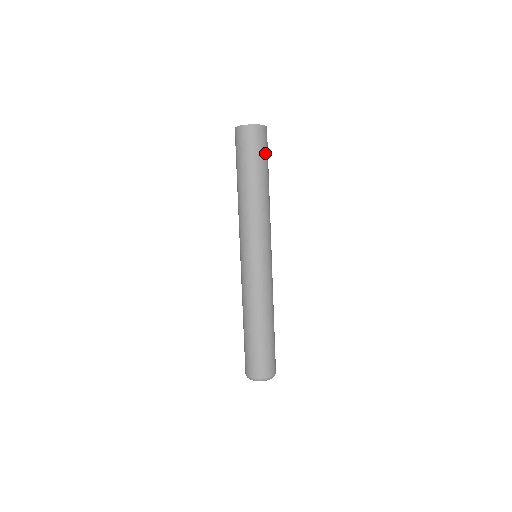
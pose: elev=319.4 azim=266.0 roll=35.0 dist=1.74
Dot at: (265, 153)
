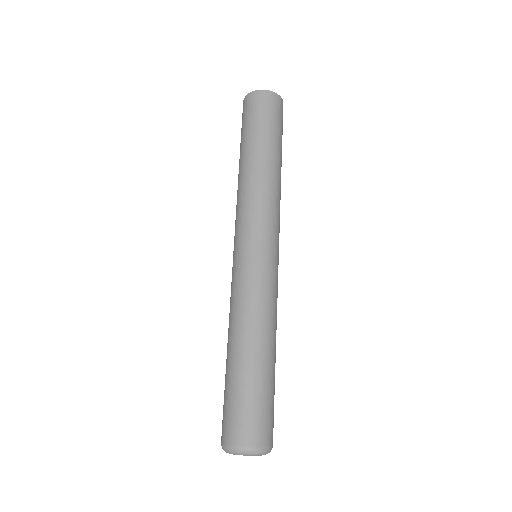
Dot at: (272, 122)
